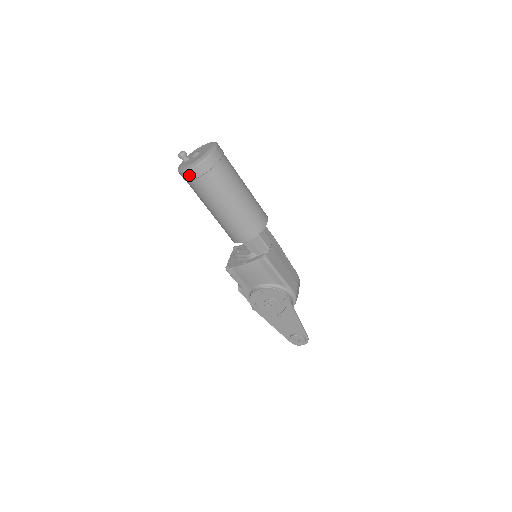
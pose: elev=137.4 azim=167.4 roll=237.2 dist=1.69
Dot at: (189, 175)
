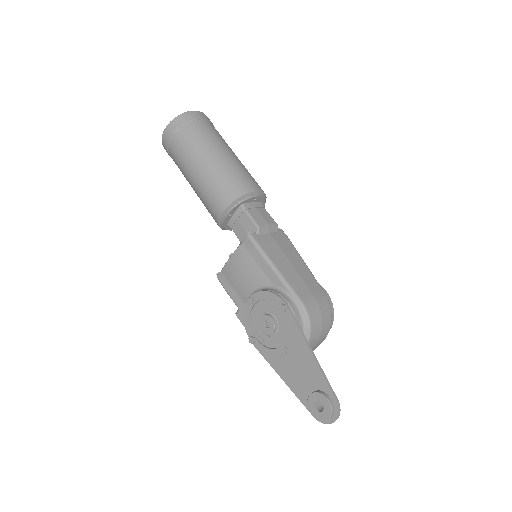
Dot at: (165, 139)
